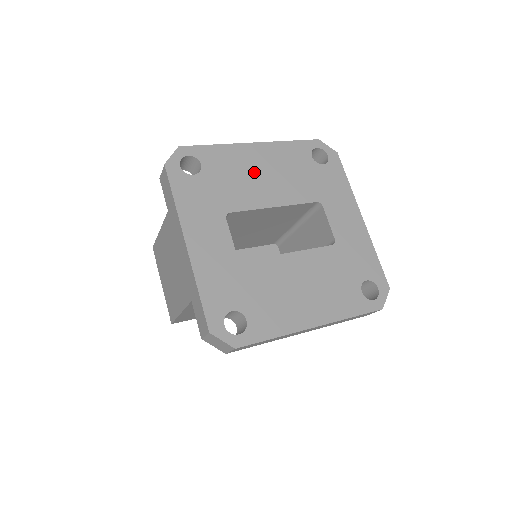
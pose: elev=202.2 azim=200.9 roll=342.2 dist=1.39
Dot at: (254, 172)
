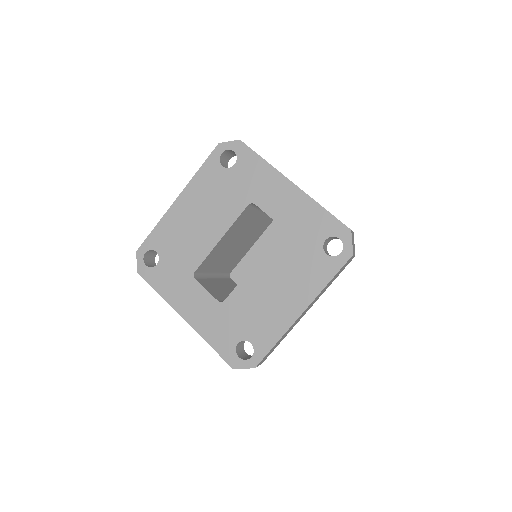
Dot at: (191, 224)
